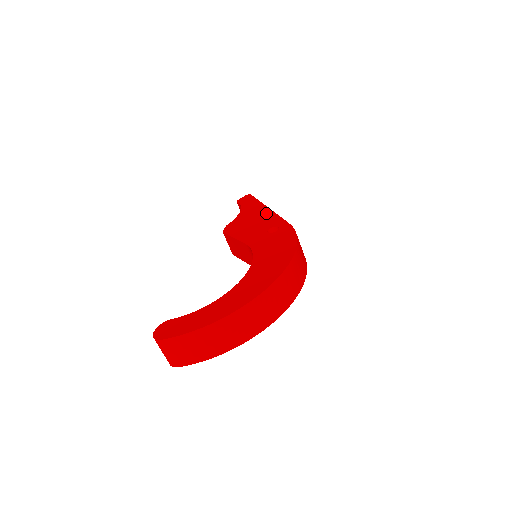
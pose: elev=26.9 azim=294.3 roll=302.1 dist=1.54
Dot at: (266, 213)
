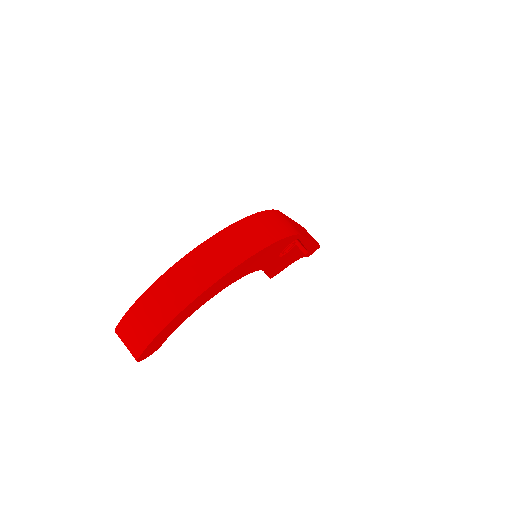
Dot at: occluded
